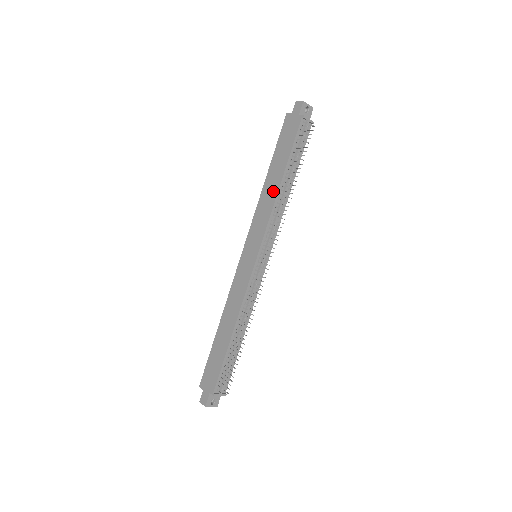
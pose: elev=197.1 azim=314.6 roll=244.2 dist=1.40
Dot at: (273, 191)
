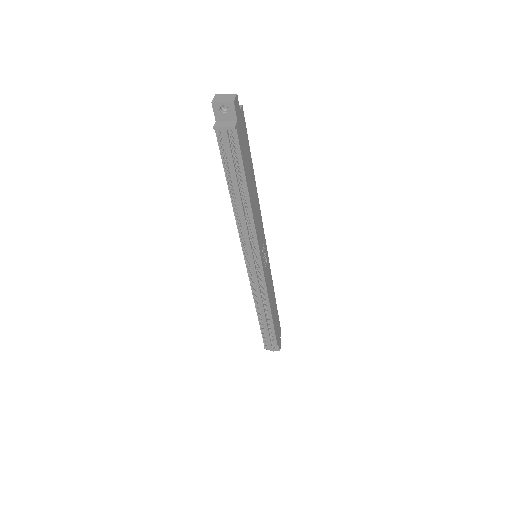
Dot at: occluded
